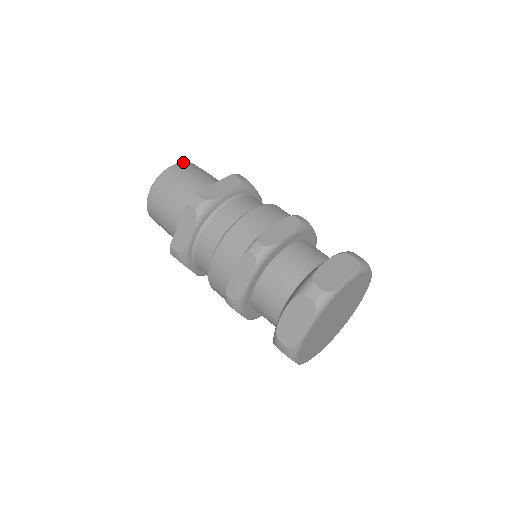
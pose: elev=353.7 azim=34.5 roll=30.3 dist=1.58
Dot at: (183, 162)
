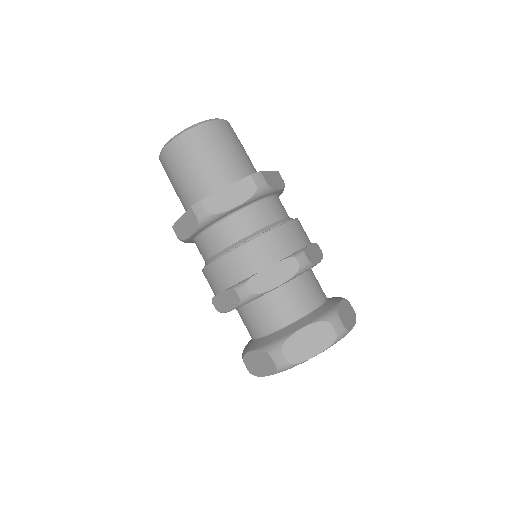
Dot at: occluded
